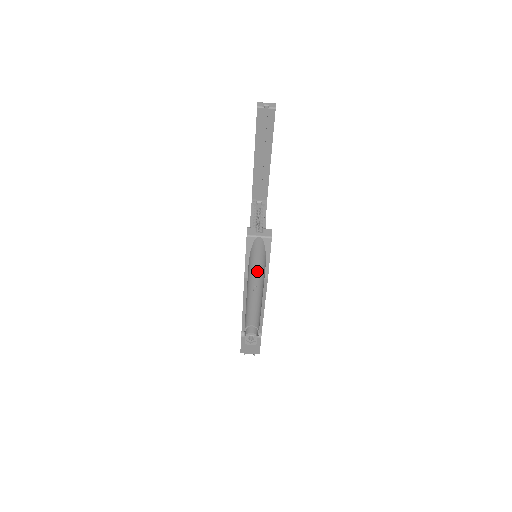
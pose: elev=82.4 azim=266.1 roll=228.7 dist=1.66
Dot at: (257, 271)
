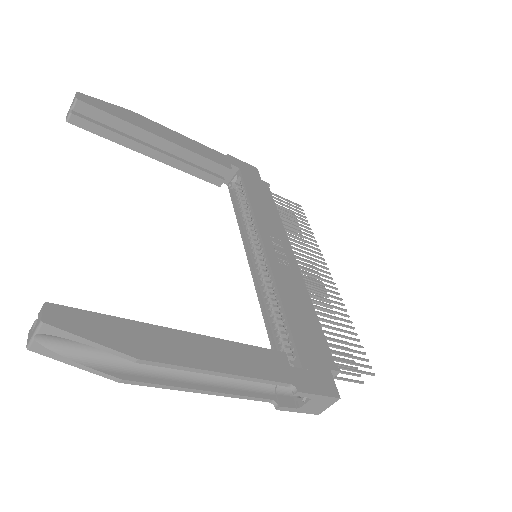
Dot at: occluded
